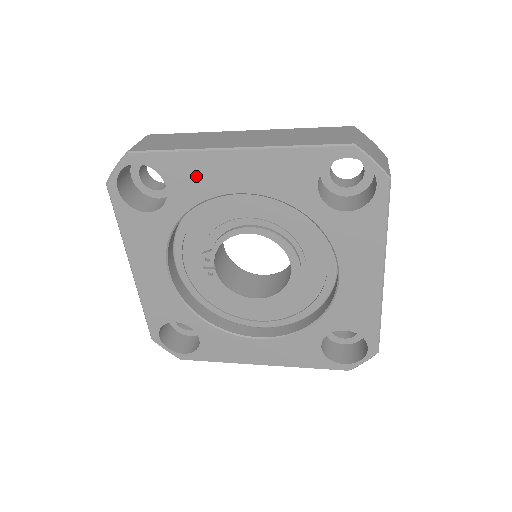
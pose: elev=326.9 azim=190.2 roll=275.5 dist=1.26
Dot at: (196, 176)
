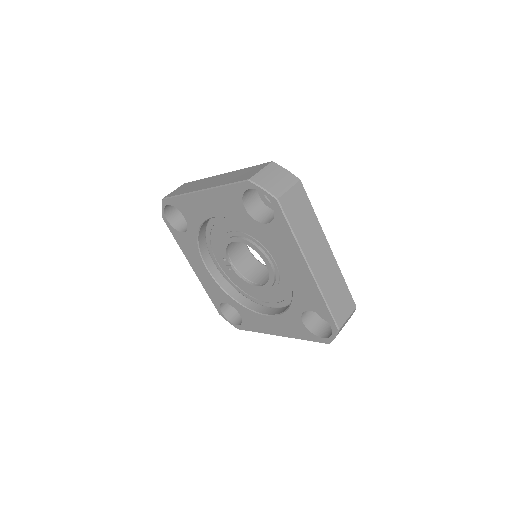
Dot at: (192, 209)
